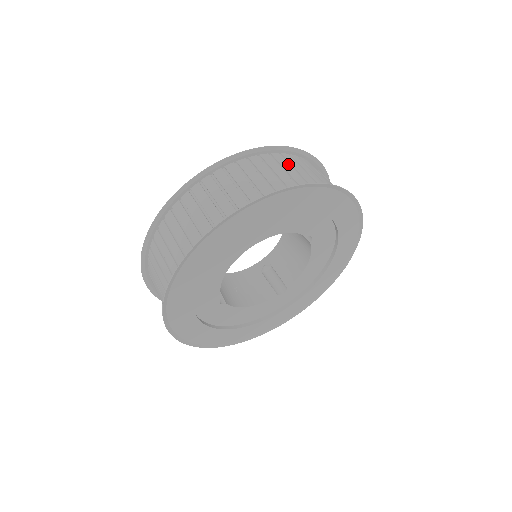
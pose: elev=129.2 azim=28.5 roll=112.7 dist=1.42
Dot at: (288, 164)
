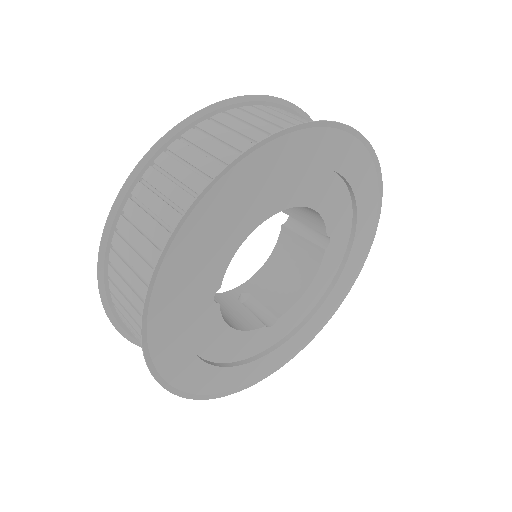
Dot at: occluded
